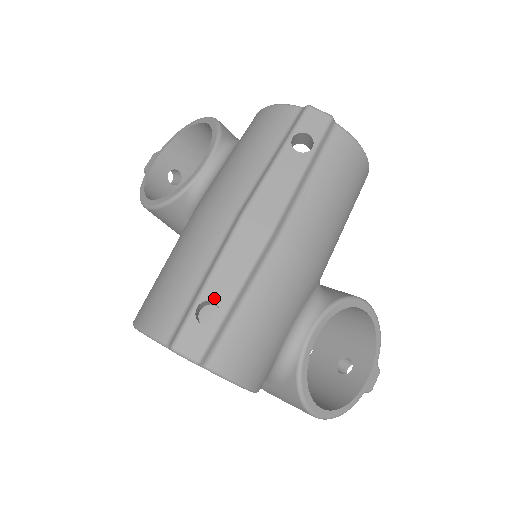
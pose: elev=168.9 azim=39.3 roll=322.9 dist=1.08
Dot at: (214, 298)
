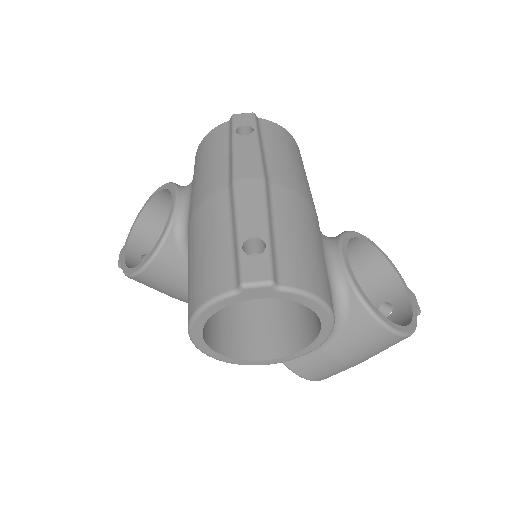
Dot at: (251, 235)
